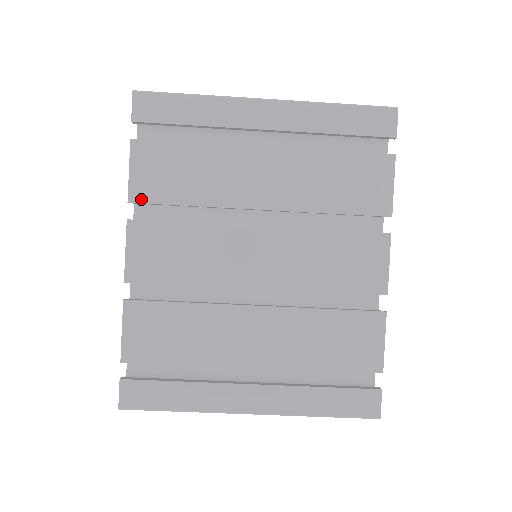
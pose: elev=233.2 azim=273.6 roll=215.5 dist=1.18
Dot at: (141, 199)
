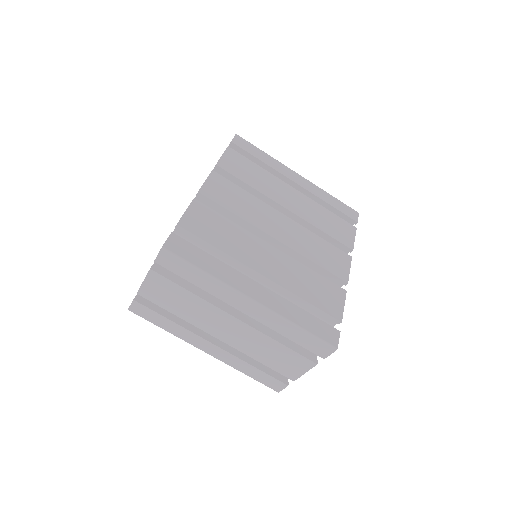
Dot at: (224, 168)
